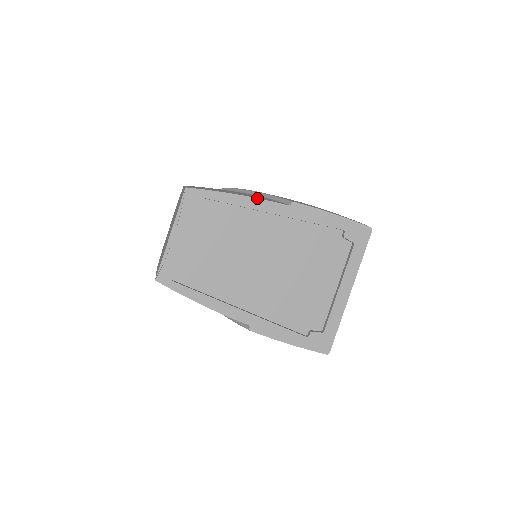
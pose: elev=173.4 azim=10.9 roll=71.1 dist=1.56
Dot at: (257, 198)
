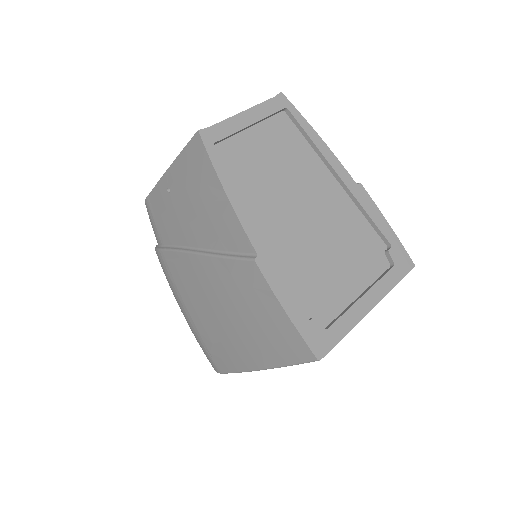
Dot at: occluded
